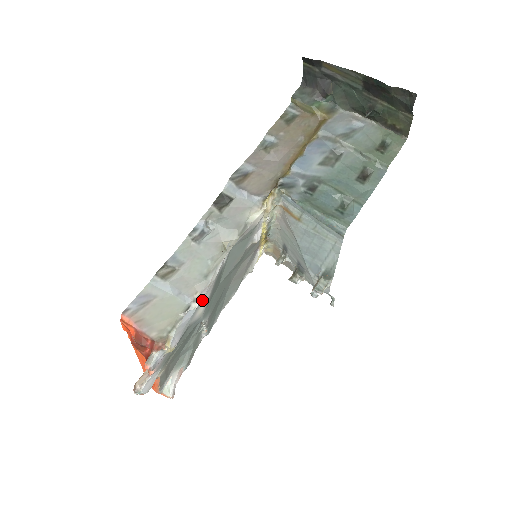
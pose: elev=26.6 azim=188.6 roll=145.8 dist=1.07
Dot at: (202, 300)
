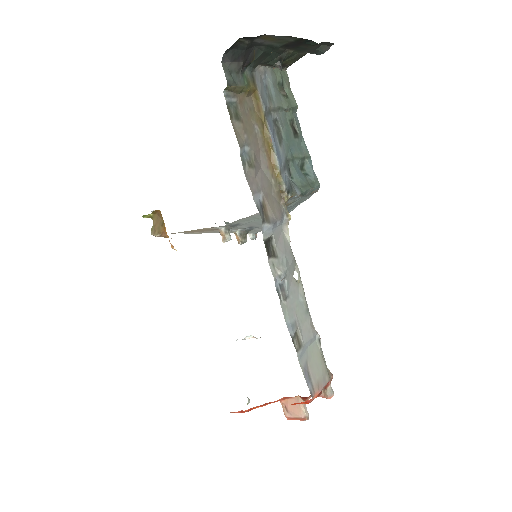
Dot at: occluded
